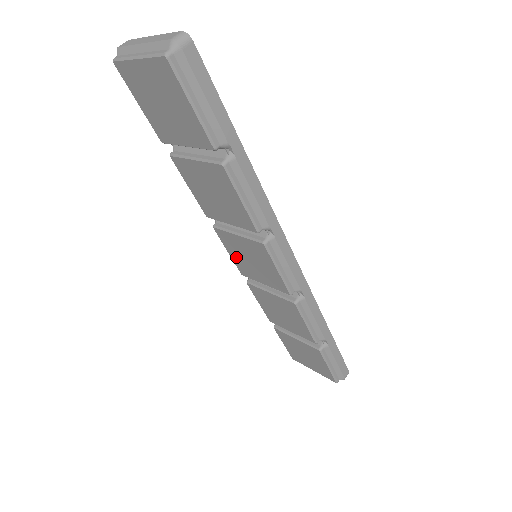
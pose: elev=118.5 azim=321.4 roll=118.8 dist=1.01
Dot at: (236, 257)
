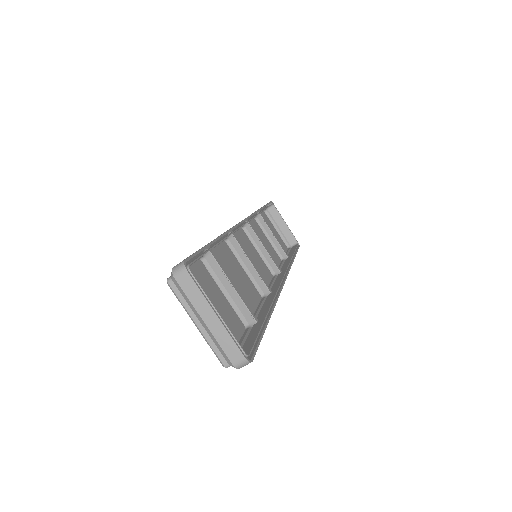
Dot at: (239, 240)
